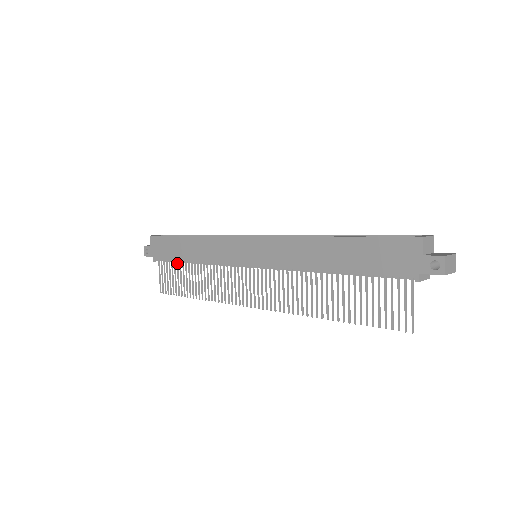
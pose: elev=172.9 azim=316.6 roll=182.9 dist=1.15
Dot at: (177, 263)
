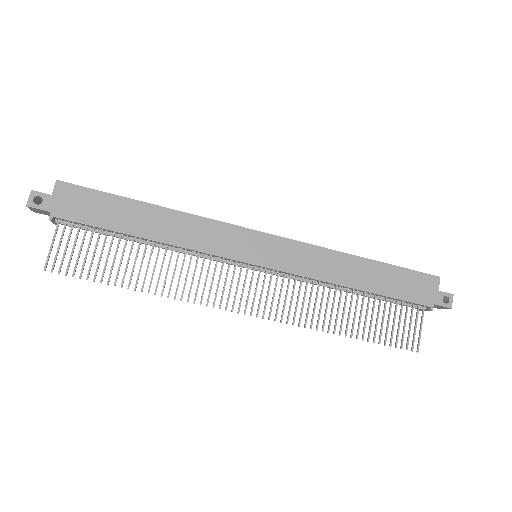
Dot at: (107, 234)
